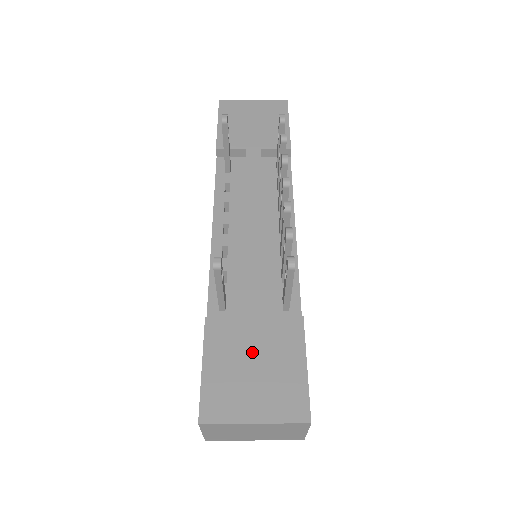
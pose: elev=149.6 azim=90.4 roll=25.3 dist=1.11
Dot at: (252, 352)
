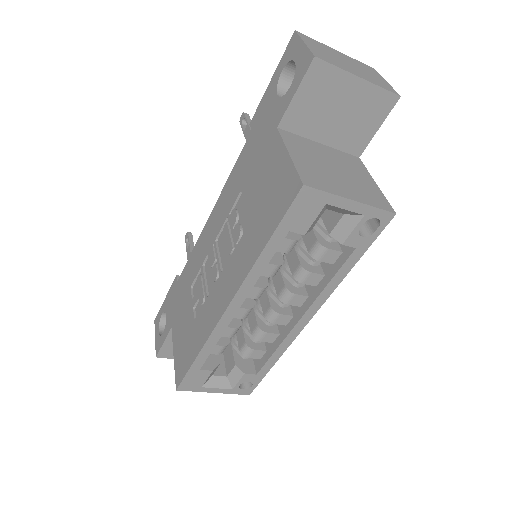
Dot at: occluded
